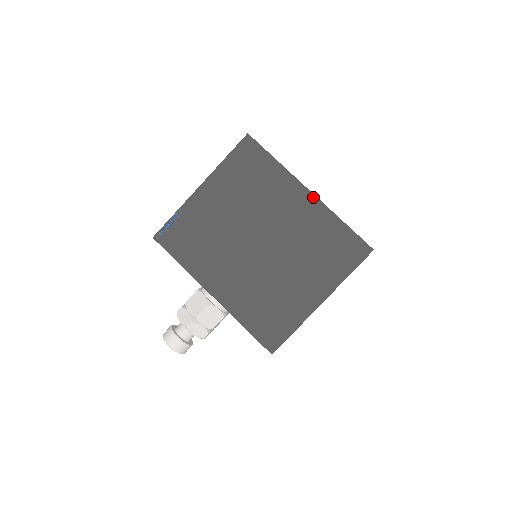
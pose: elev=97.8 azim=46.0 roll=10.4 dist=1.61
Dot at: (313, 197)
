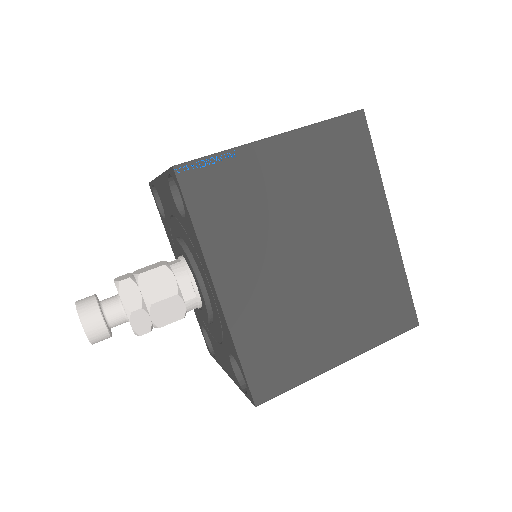
Dot at: (392, 232)
